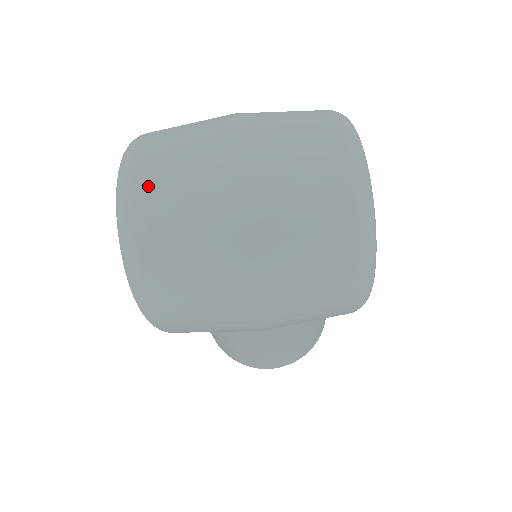
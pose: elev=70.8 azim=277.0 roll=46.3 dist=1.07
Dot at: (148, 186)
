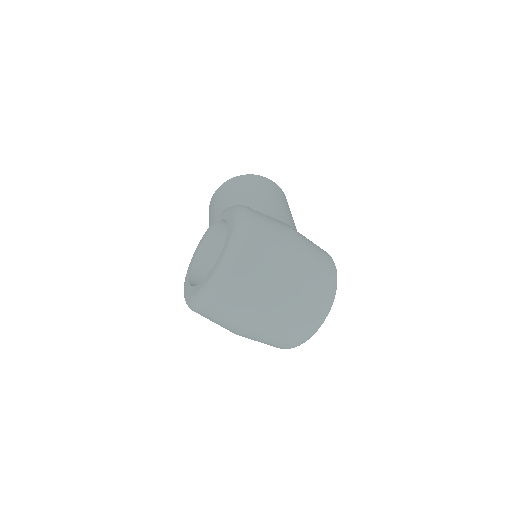
Dot at: (222, 304)
